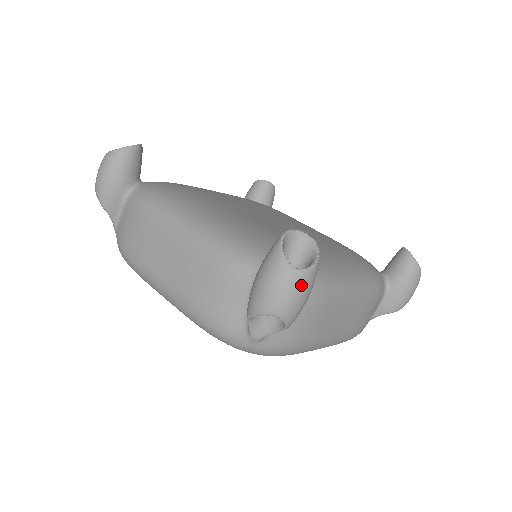
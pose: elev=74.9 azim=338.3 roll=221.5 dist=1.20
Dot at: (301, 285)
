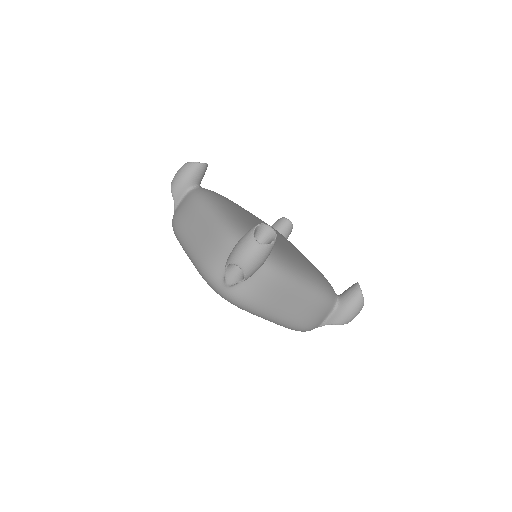
Dot at: (258, 252)
